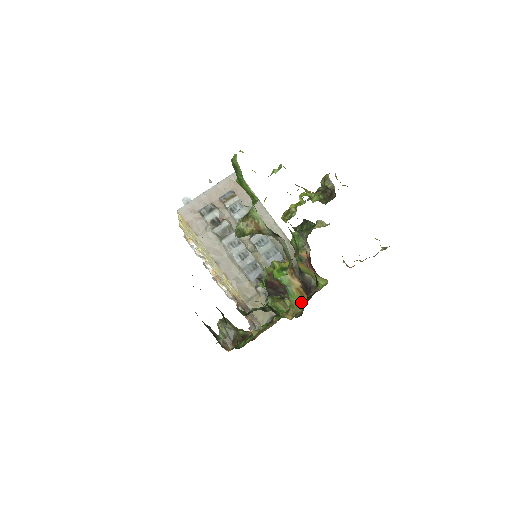
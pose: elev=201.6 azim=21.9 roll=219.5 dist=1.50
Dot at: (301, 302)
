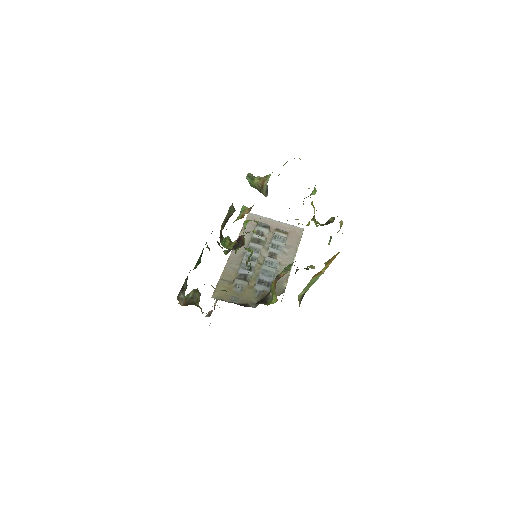
Dot at: occluded
